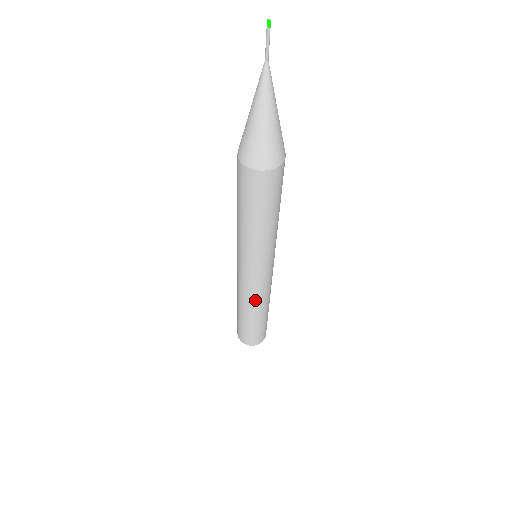
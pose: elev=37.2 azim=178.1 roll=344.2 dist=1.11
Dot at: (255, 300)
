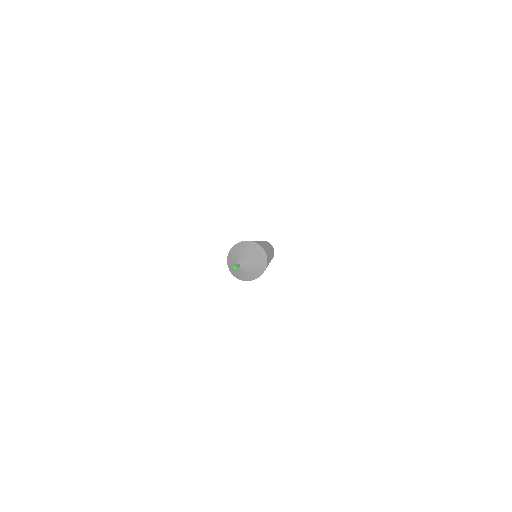
Dot at: occluded
